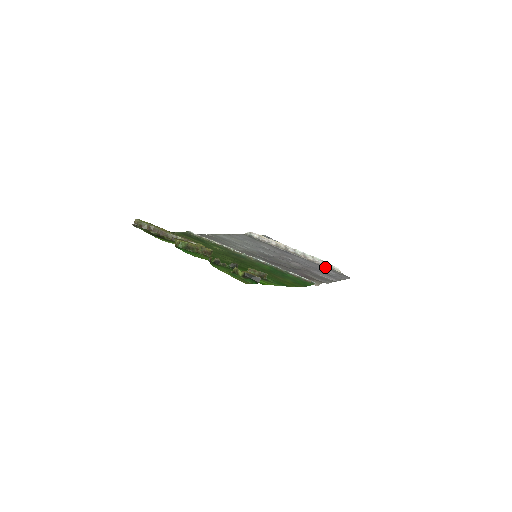
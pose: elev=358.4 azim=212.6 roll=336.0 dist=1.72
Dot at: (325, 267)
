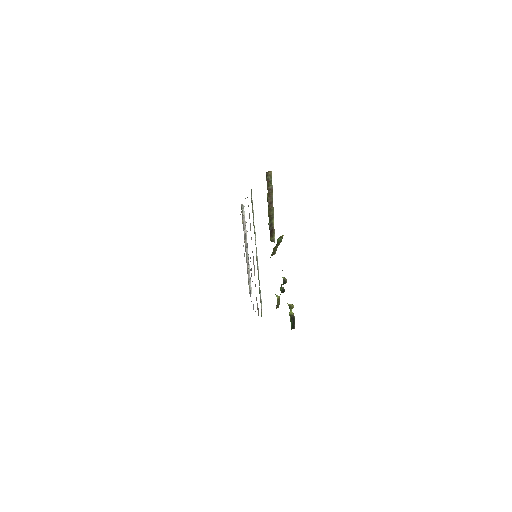
Dot at: occluded
